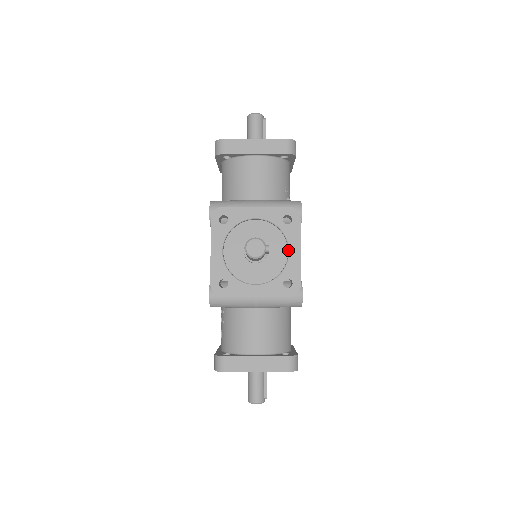
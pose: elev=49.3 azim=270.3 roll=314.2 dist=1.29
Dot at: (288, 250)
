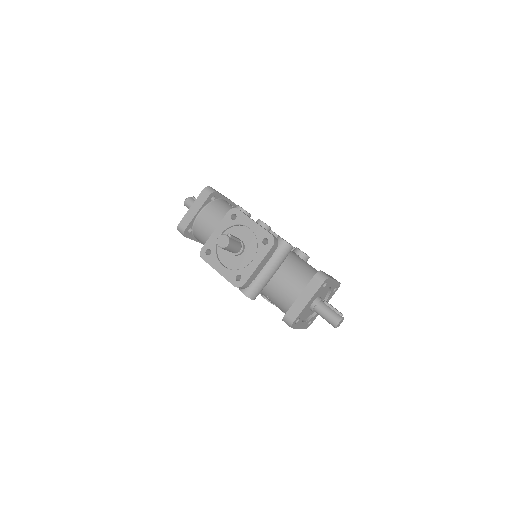
Dot at: (249, 228)
